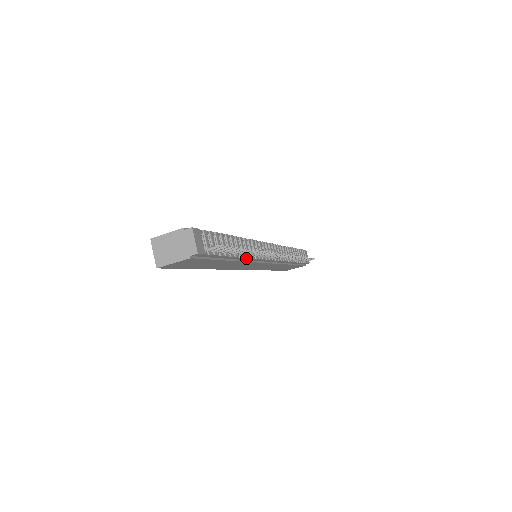
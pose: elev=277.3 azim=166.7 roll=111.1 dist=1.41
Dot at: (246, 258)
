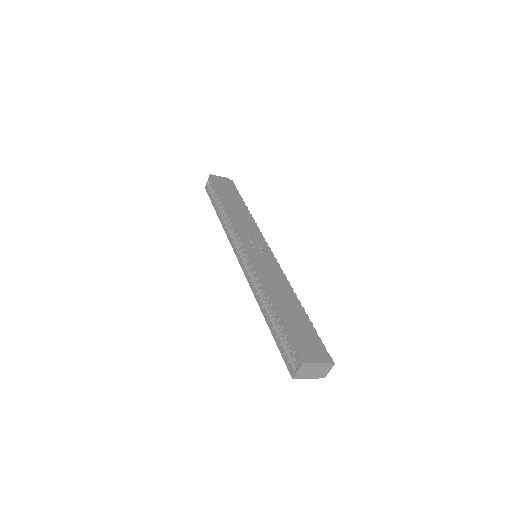
Dot at: occluded
